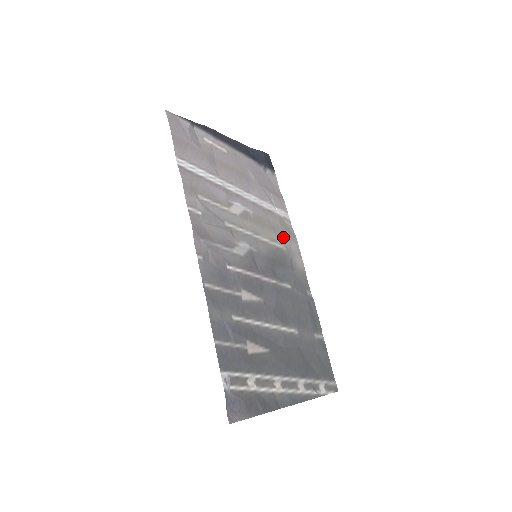
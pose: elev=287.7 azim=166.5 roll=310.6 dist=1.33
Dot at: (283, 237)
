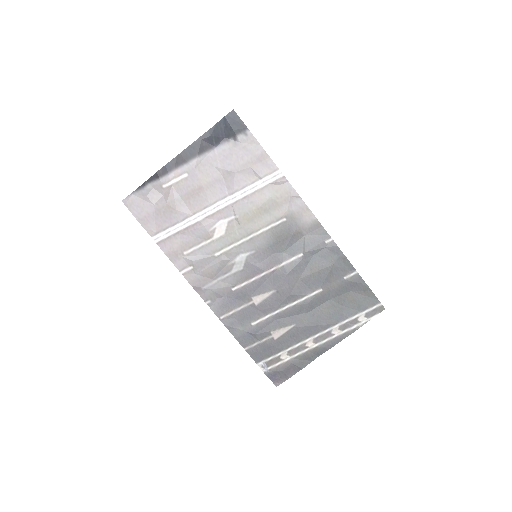
Dot at: (279, 209)
